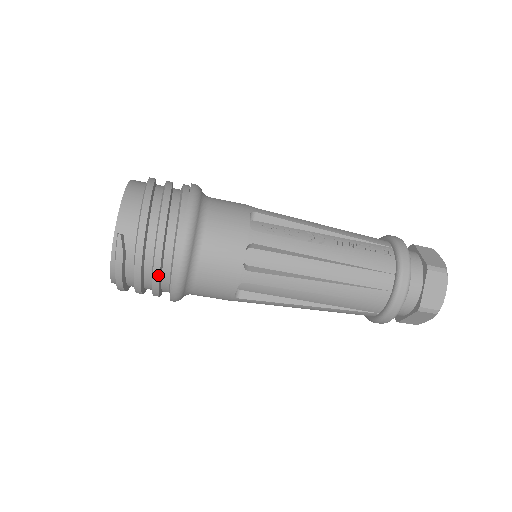
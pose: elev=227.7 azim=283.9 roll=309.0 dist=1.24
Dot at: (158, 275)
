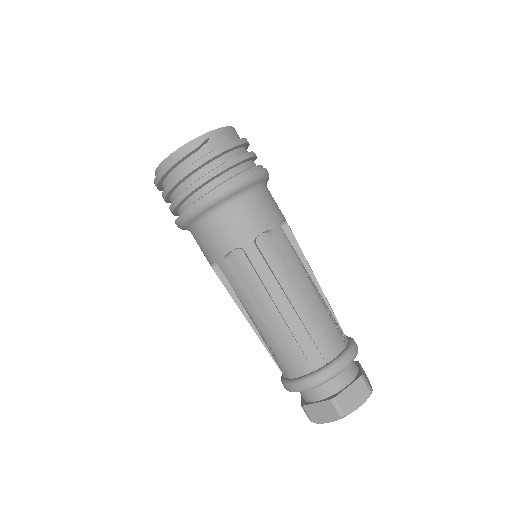
Dot at: (200, 184)
